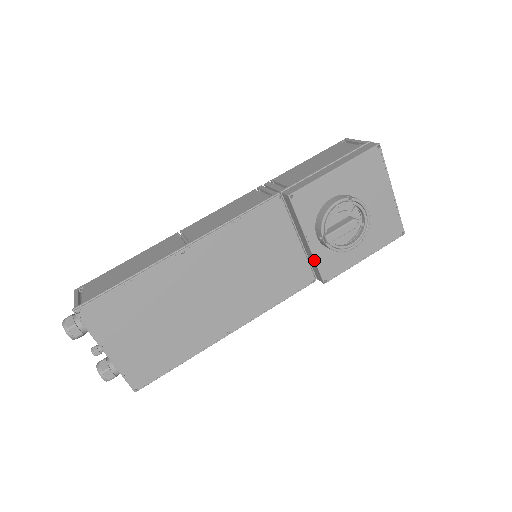
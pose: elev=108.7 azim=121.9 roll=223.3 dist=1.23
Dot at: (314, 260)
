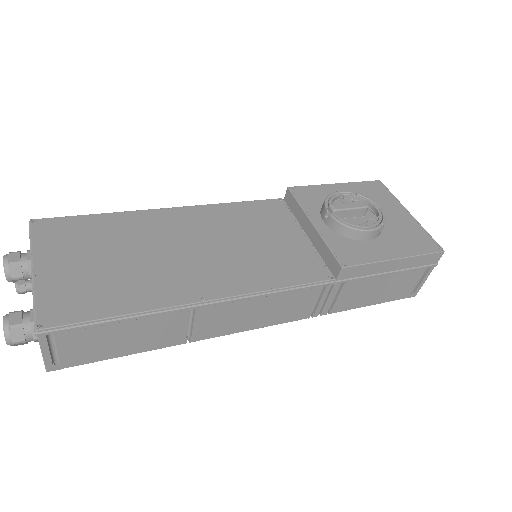
Dot at: (324, 241)
